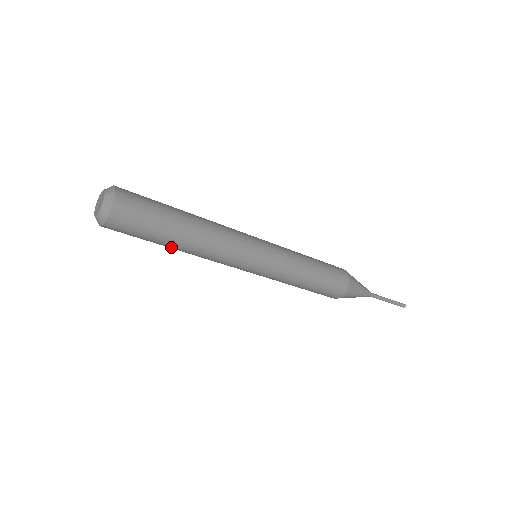
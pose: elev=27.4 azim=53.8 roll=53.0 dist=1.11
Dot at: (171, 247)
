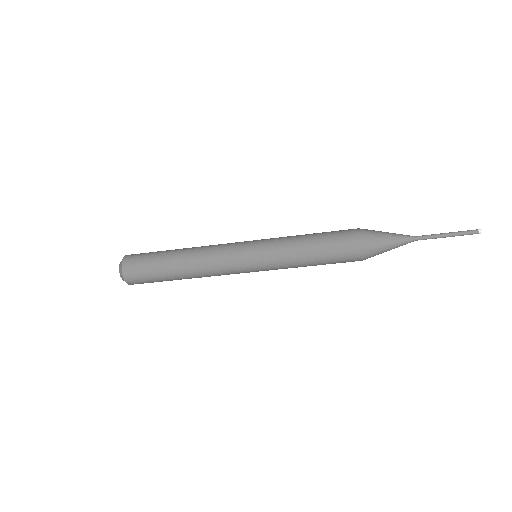
Dot at: occluded
